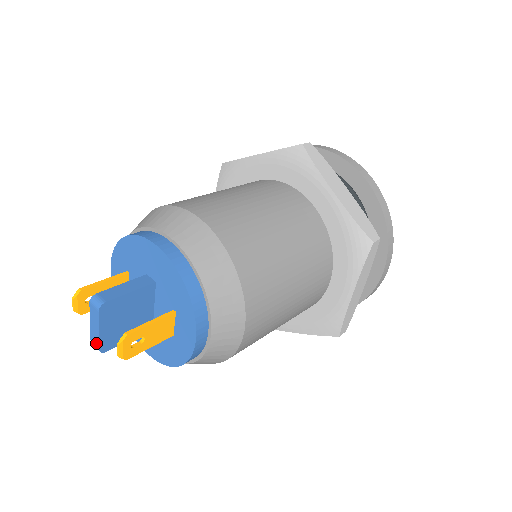
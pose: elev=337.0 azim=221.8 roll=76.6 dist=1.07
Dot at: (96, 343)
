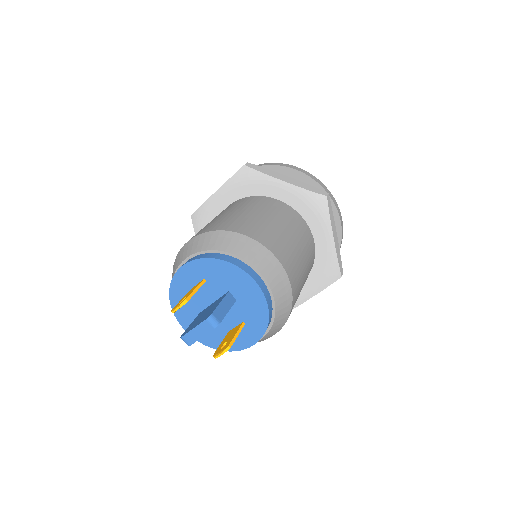
Dot at: (190, 341)
